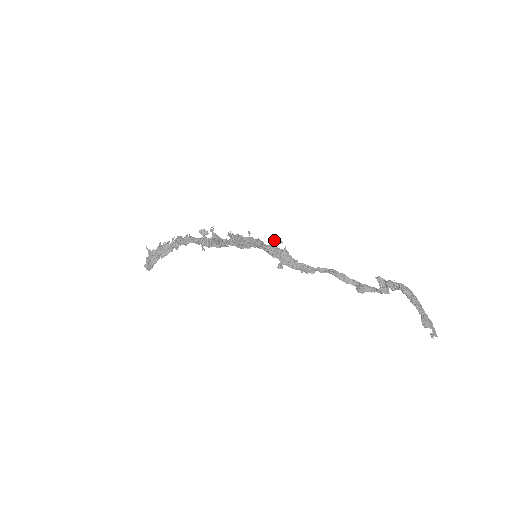
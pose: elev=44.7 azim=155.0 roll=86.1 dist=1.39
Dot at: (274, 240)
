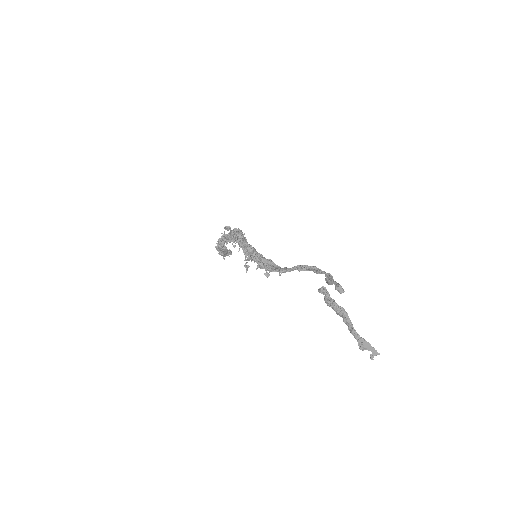
Dot at: (247, 259)
